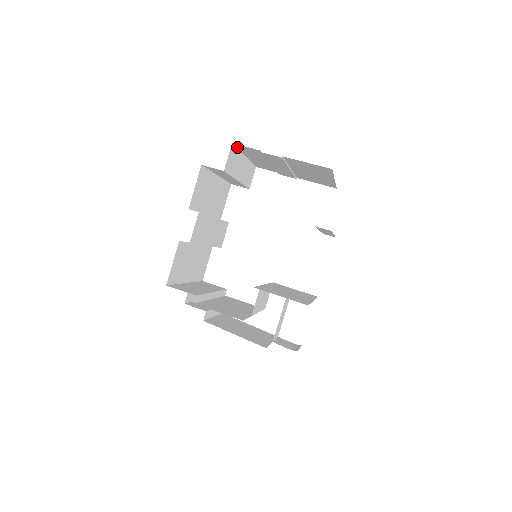
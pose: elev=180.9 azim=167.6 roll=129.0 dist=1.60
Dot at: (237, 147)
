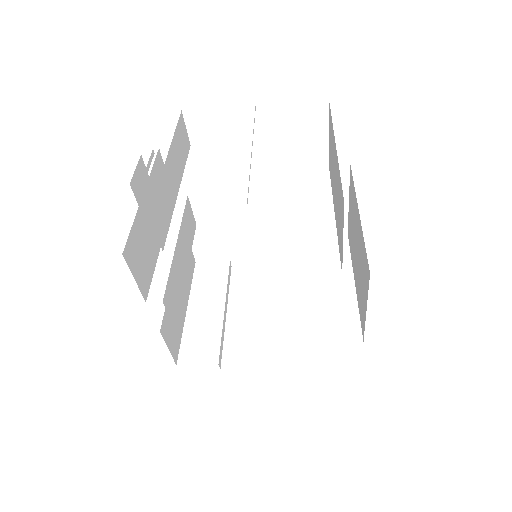
Dot at: (156, 196)
